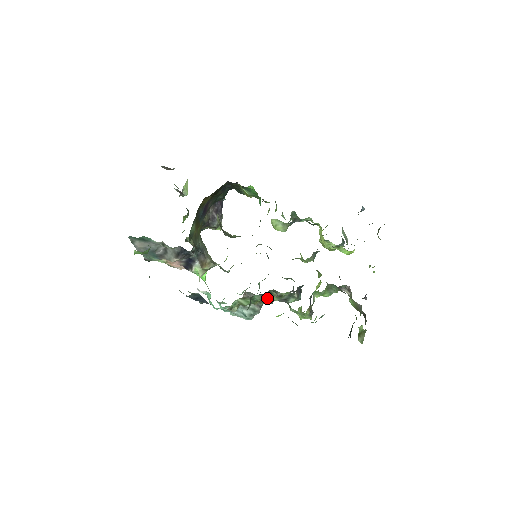
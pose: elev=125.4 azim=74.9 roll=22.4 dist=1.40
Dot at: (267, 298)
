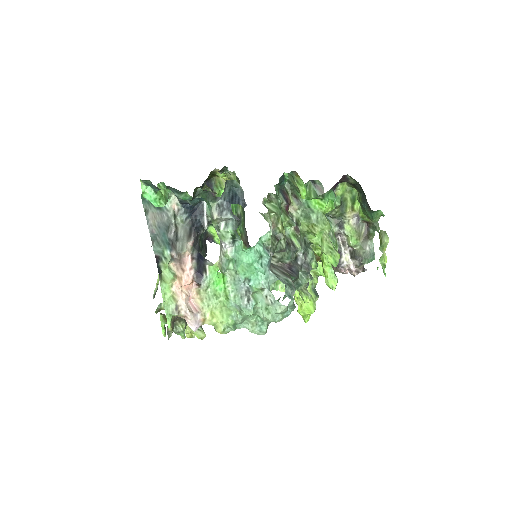
Dot at: (288, 216)
